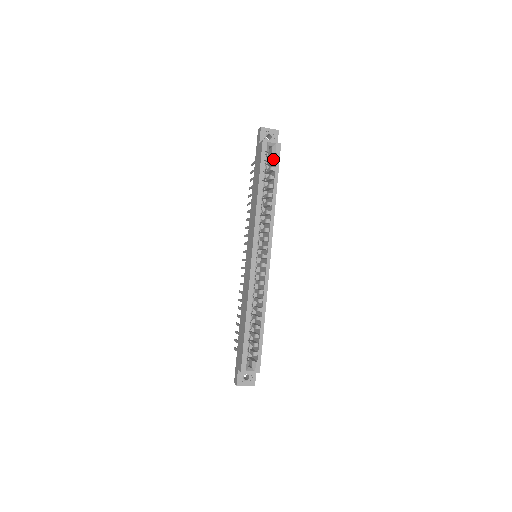
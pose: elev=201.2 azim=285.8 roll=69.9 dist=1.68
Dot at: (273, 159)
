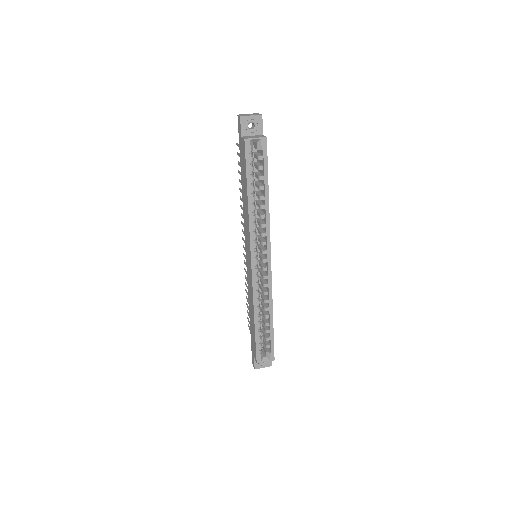
Dot at: (260, 157)
